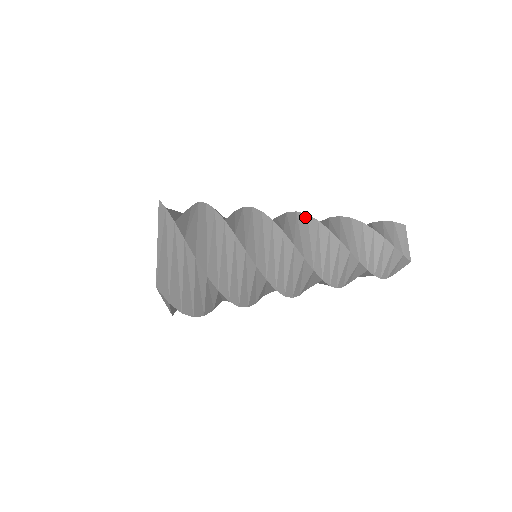
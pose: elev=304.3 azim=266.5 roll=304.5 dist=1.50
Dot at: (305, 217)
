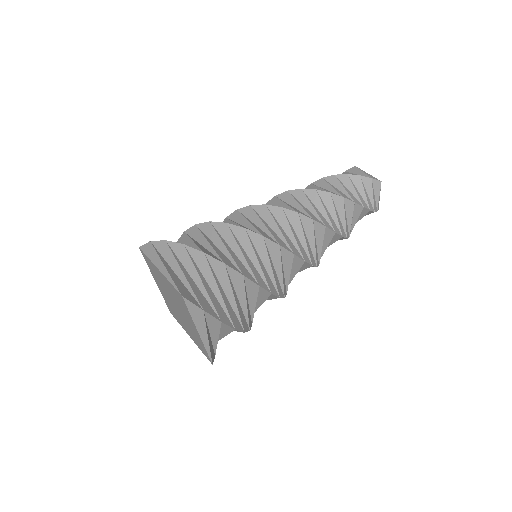
Dot at: (275, 198)
